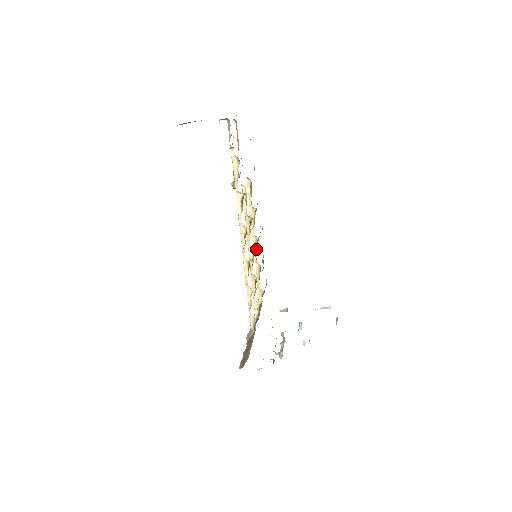
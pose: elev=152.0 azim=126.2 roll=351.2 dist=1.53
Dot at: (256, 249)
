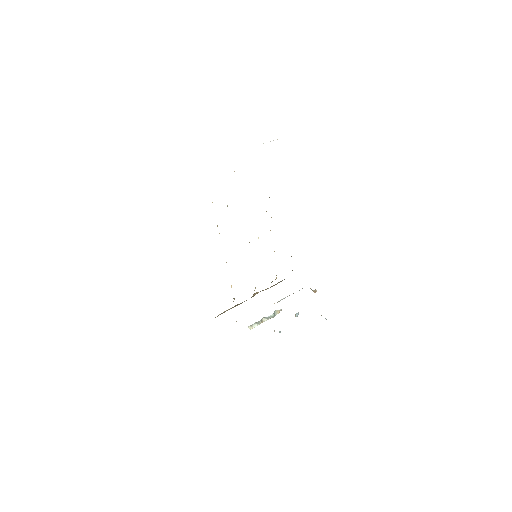
Dot at: occluded
